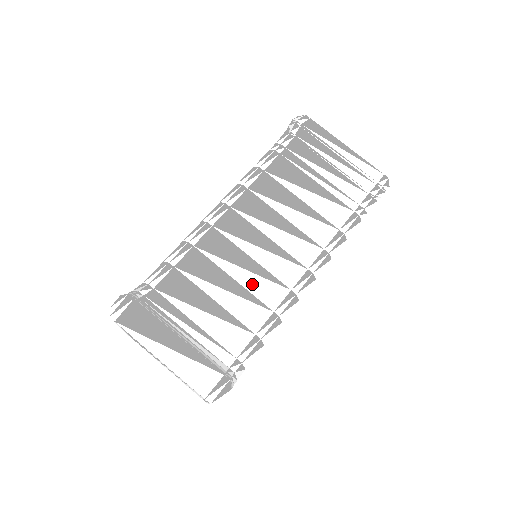
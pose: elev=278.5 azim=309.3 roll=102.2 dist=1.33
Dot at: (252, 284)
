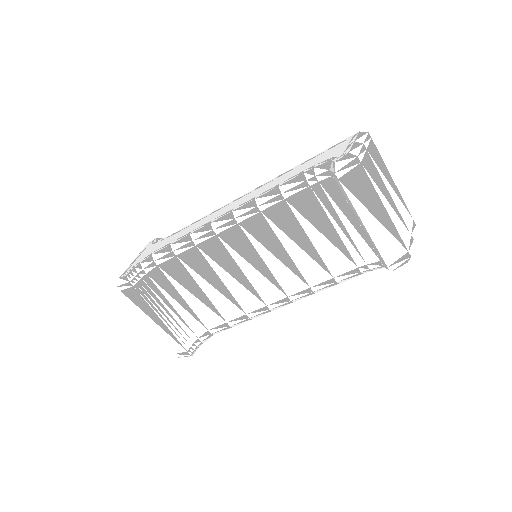
Dot at: (236, 290)
